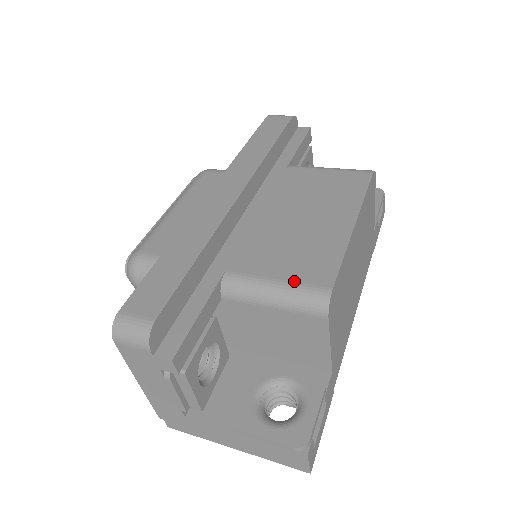
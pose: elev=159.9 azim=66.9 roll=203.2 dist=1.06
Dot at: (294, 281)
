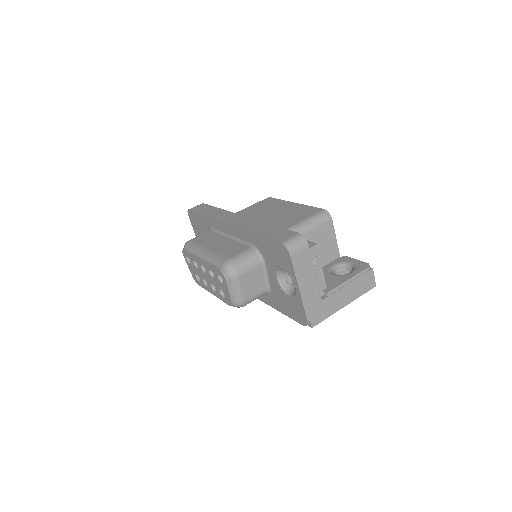
Dot at: (309, 216)
